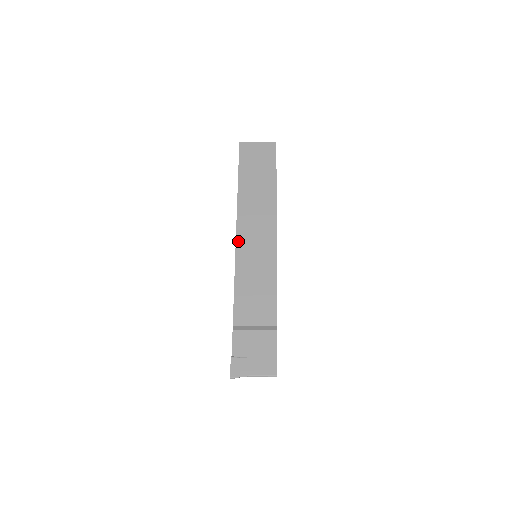
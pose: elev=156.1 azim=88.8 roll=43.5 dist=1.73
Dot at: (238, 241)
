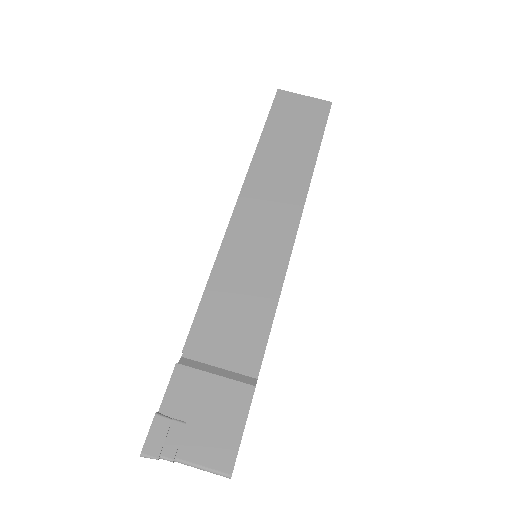
Dot at: (233, 222)
